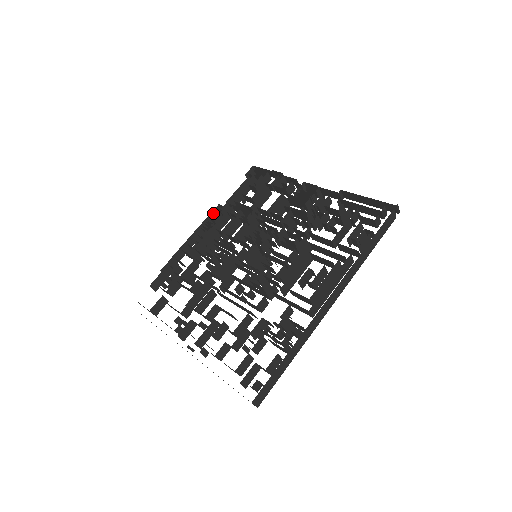
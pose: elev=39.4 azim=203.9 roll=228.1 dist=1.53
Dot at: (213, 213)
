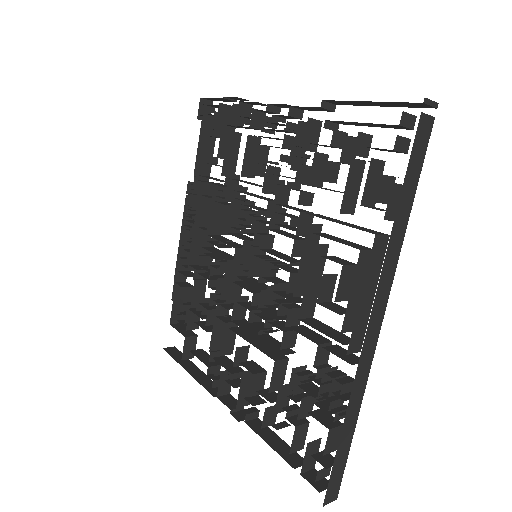
Dot at: (187, 198)
